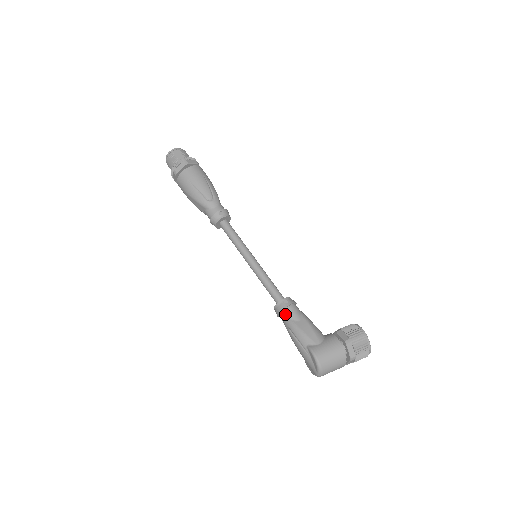
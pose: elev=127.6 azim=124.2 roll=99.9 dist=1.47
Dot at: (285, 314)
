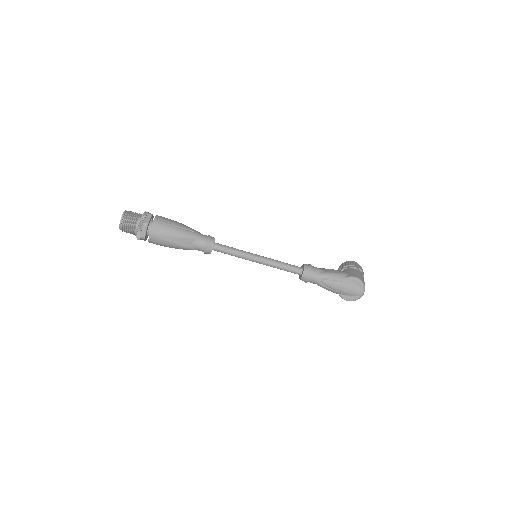
Dot at: (314, 272)
